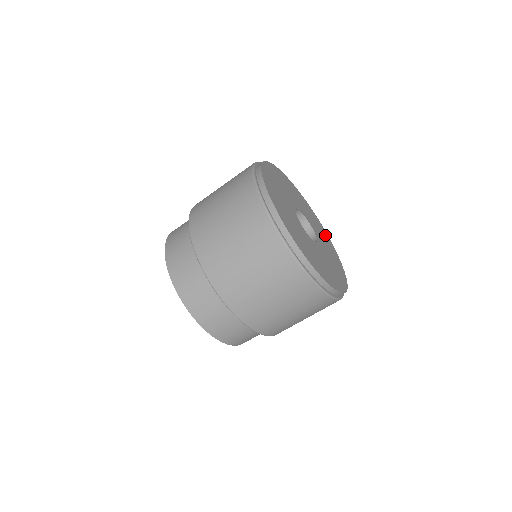
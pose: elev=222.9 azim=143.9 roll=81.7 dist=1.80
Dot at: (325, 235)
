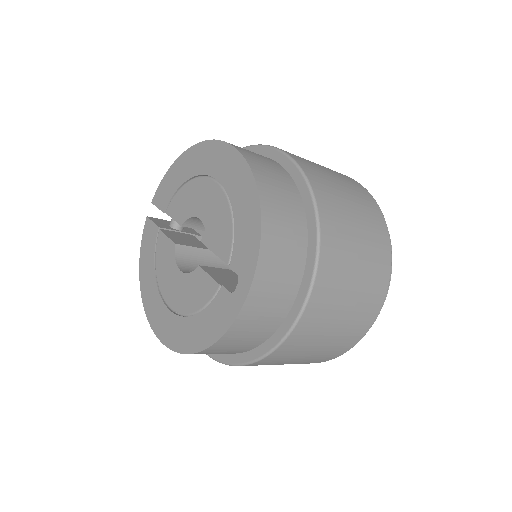
Dot at: occluded
